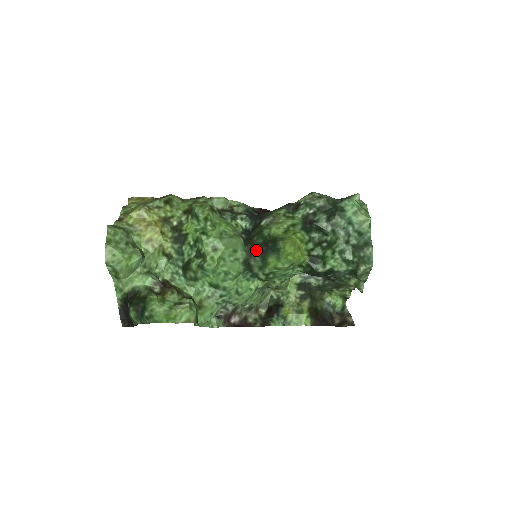
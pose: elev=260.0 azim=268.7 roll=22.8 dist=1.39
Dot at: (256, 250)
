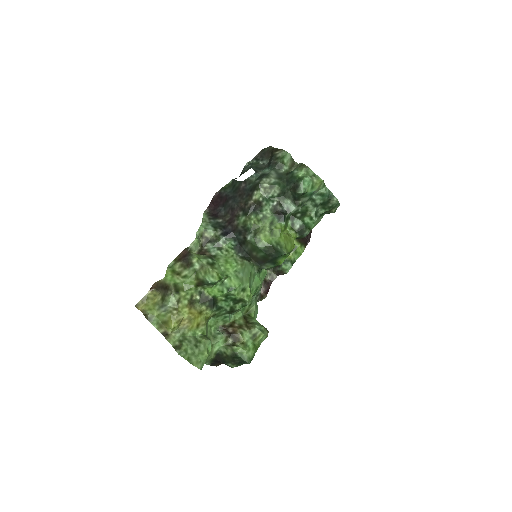
Dot at: (263, 261)
